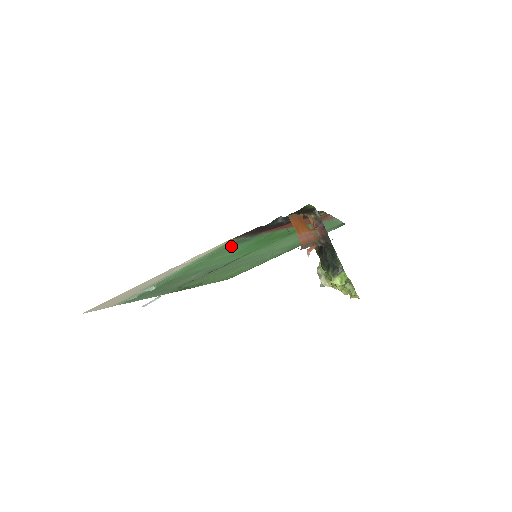
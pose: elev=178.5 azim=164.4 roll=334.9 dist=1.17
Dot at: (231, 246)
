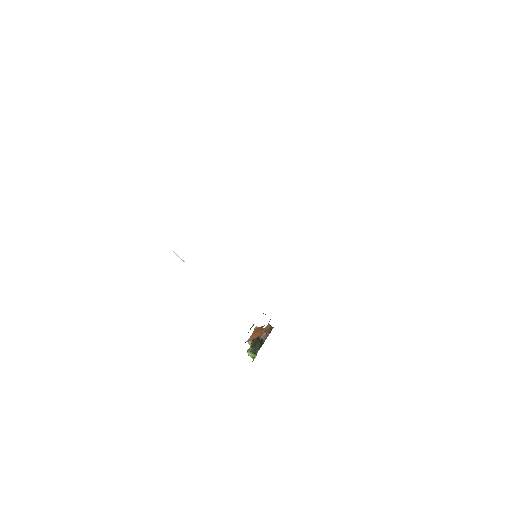
Dot at: occluded
